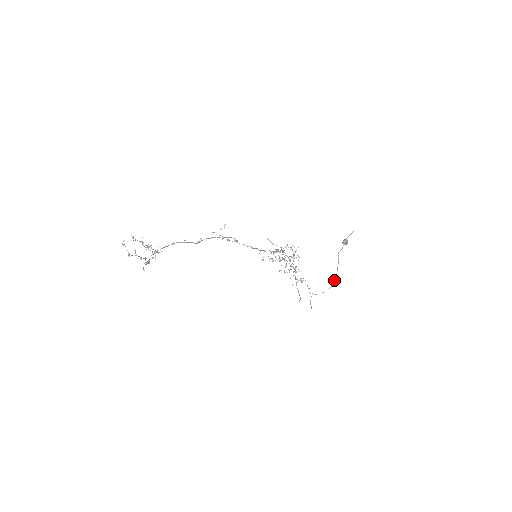
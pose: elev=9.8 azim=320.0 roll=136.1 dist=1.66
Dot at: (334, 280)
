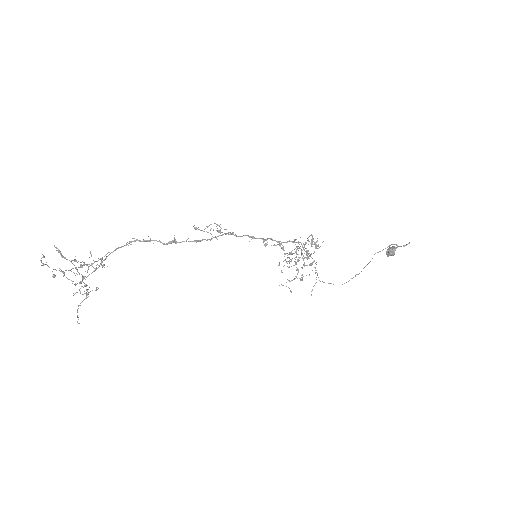
Dot at: (353, 277)
